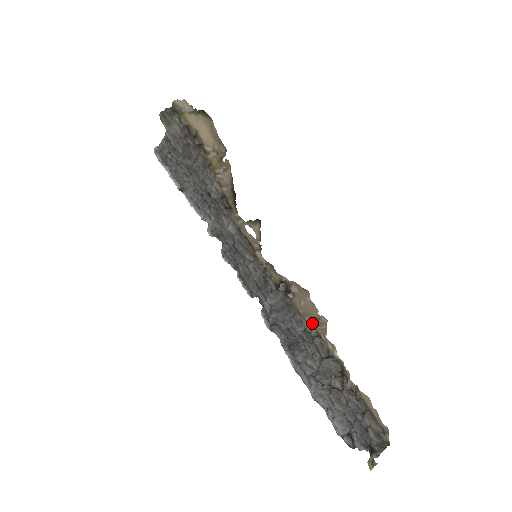
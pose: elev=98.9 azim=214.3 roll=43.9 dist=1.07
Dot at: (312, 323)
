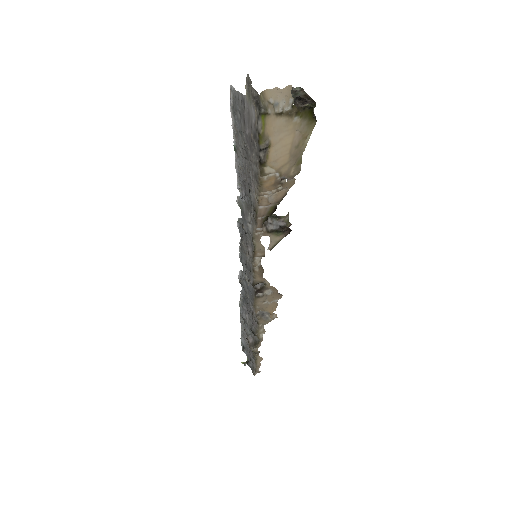
Dot at: (264, 311)
